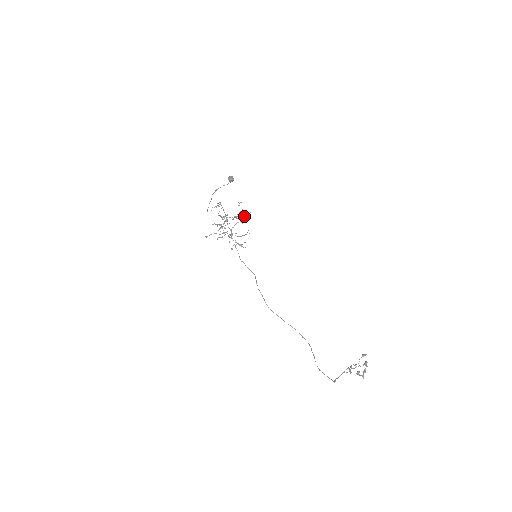
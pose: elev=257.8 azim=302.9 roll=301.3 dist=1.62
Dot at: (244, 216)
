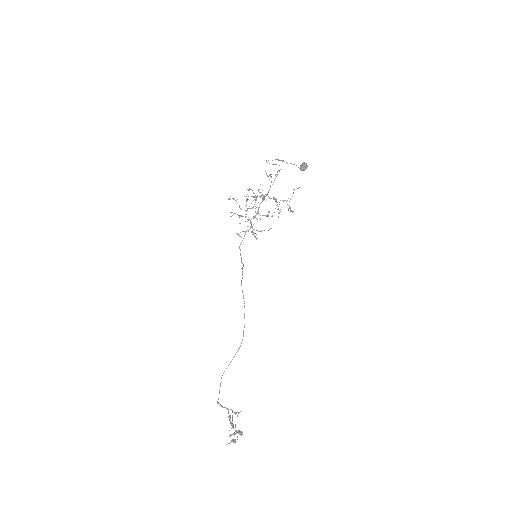
Dot at: occluded
